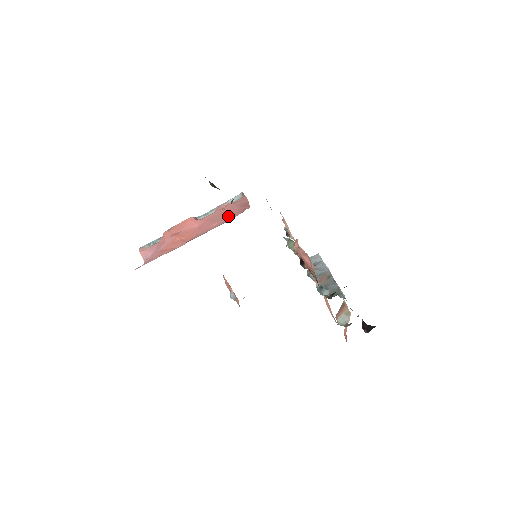
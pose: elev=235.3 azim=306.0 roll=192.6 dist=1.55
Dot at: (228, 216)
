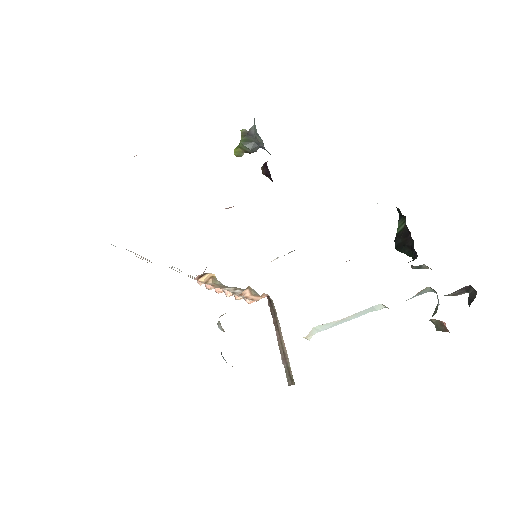
Dot at: occluded
